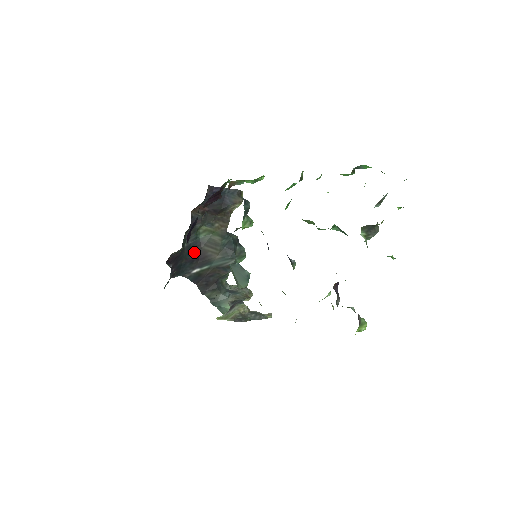
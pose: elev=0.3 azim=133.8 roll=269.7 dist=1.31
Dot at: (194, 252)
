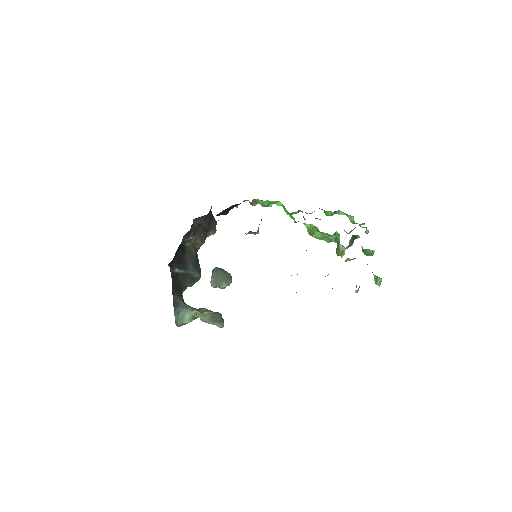
Dot at: (182, 253)
